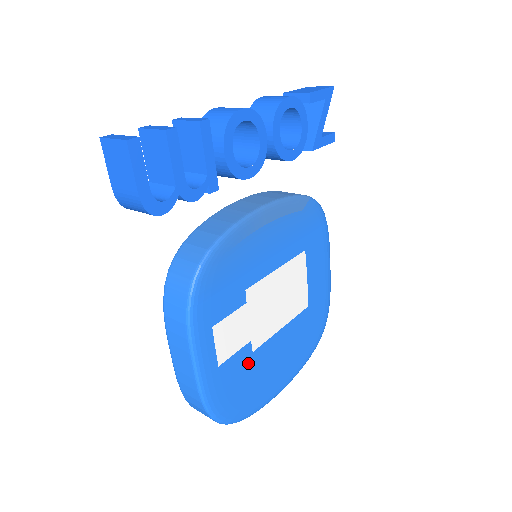
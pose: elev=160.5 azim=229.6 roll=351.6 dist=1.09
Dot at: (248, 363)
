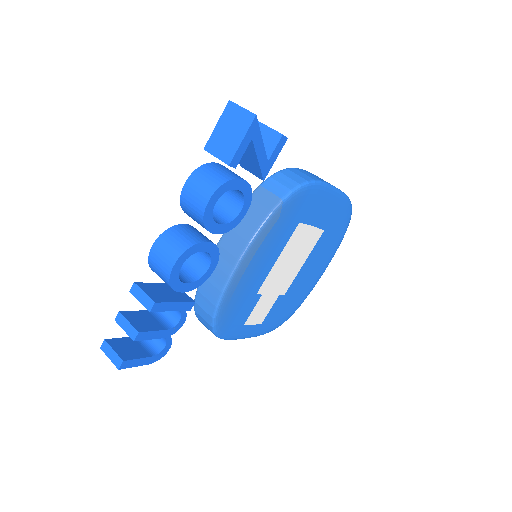
Dot at: (284, 300)
